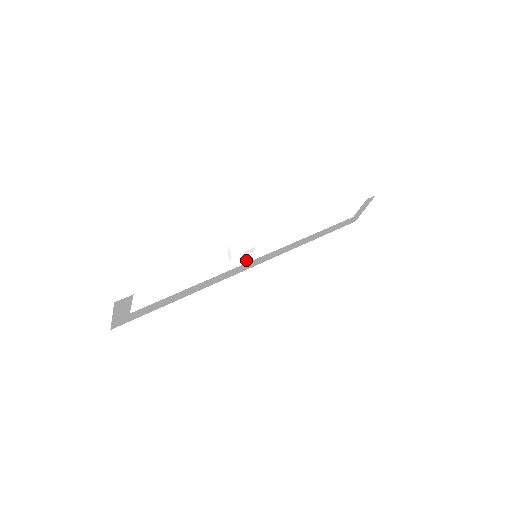
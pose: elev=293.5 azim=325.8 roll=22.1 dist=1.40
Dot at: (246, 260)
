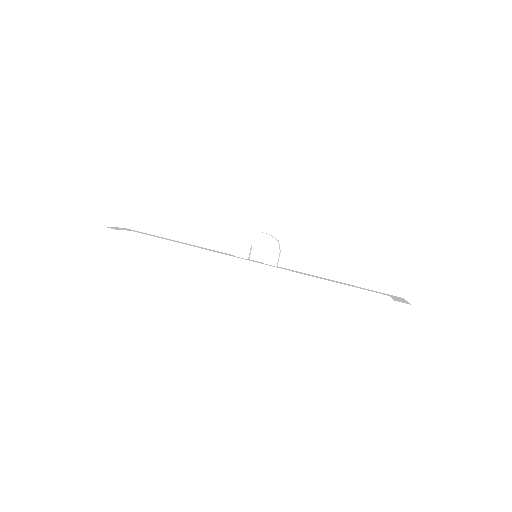
Dot at: (246, 253)
